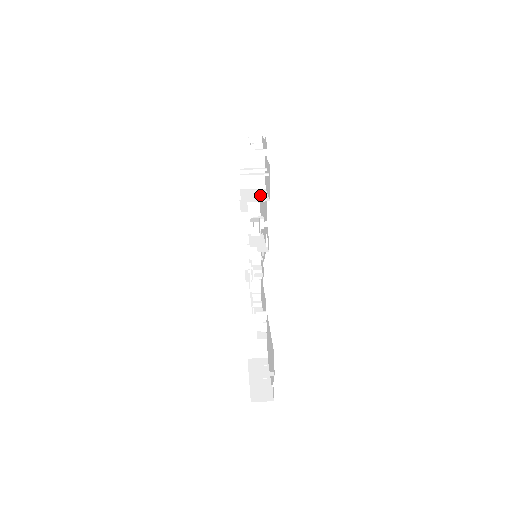
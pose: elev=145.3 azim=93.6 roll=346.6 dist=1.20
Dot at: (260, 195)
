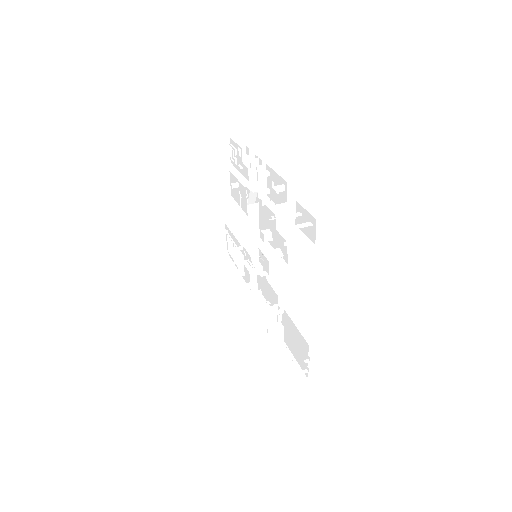
Dot at: (300, 237)
